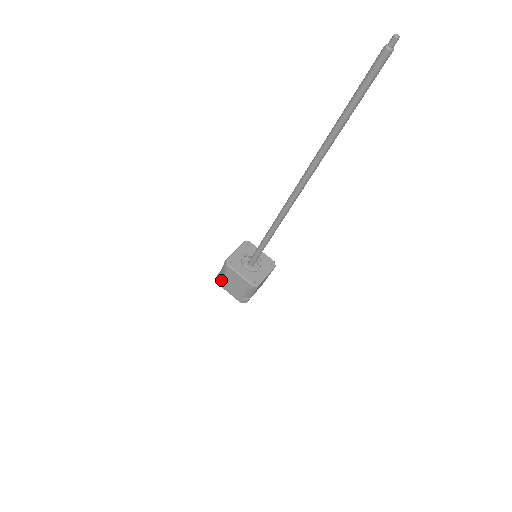
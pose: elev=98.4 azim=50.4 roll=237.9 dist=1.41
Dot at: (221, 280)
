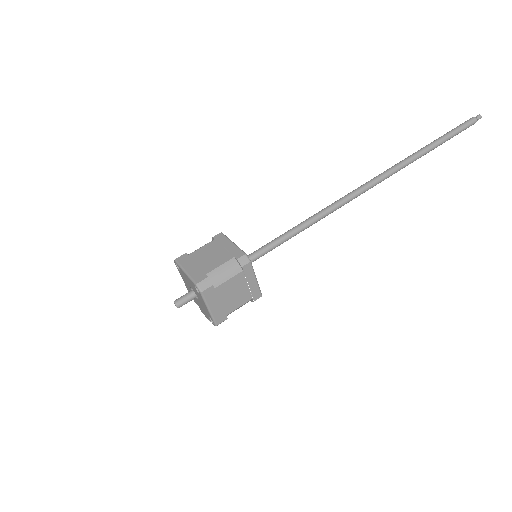
Dot at: (189, 254)
